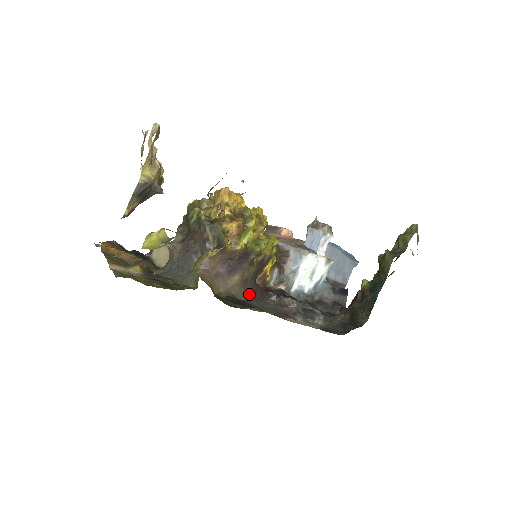
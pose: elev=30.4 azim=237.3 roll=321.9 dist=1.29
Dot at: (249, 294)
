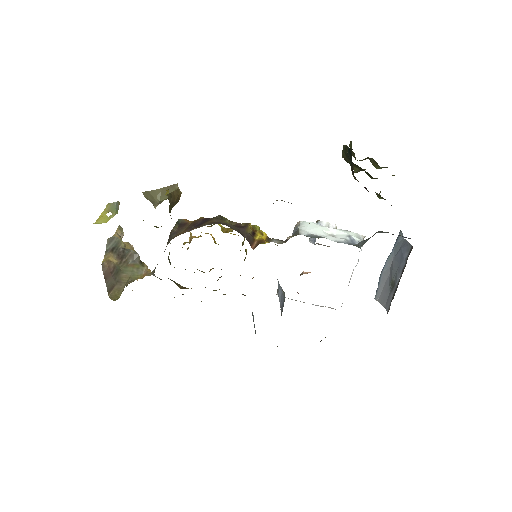
Dot at: occluded
